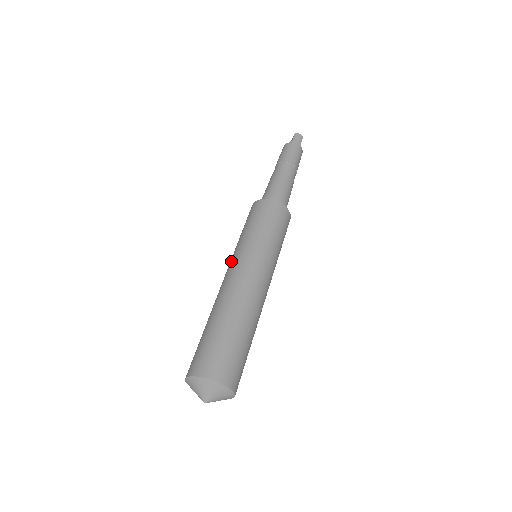
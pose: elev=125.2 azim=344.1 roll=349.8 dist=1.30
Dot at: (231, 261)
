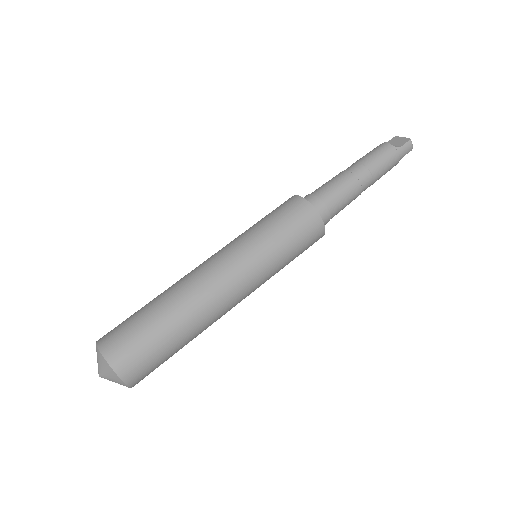
Dot at: (230, 253)
